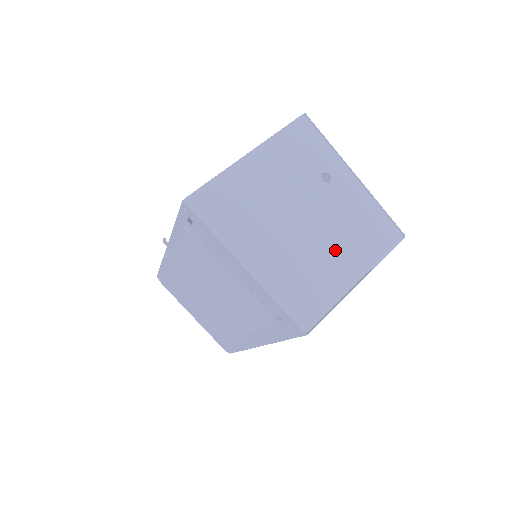
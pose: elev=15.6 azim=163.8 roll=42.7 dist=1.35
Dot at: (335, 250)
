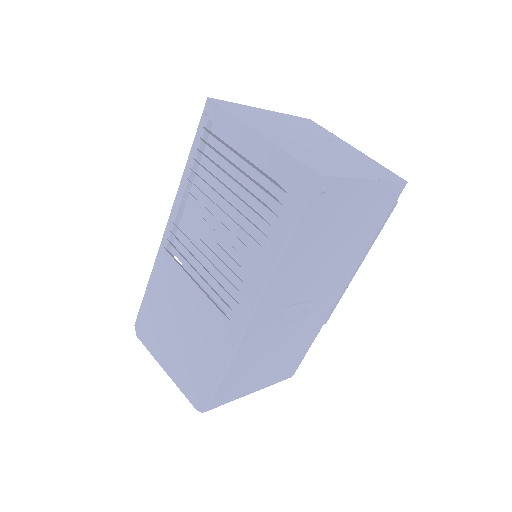
Dot at: (342, 160)
